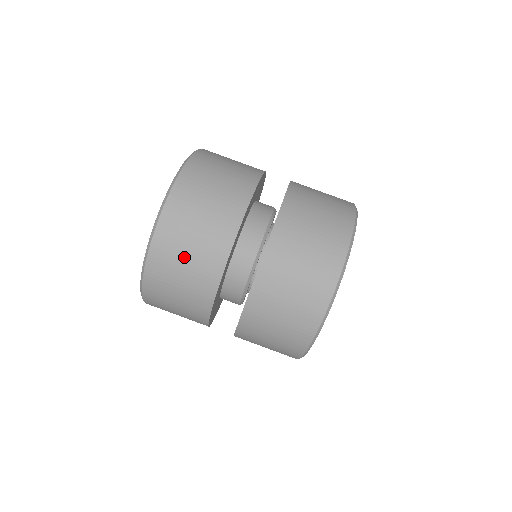
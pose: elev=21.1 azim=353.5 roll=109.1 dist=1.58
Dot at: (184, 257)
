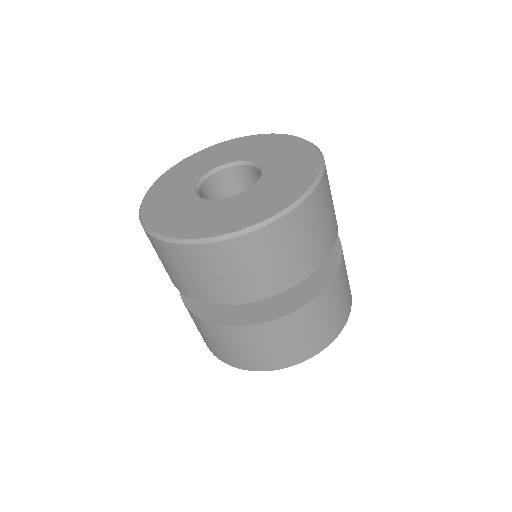
Dot at: (279, 255)
